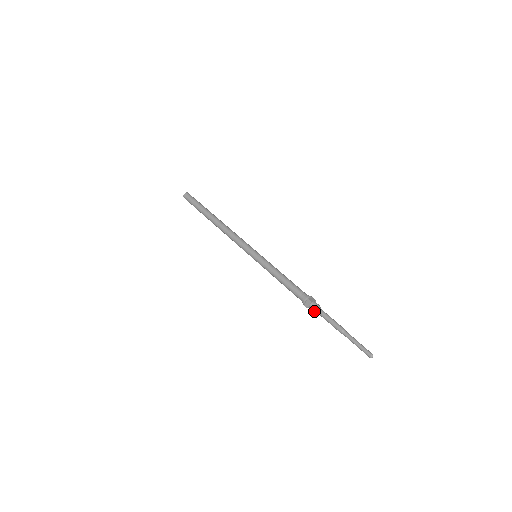
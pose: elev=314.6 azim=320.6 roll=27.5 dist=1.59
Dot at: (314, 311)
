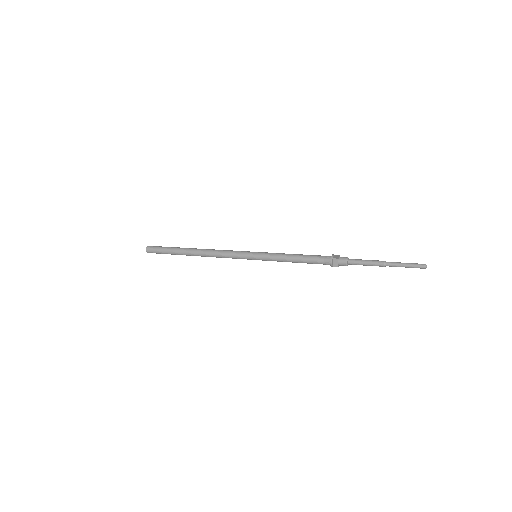
Dot at: (346, 258)
